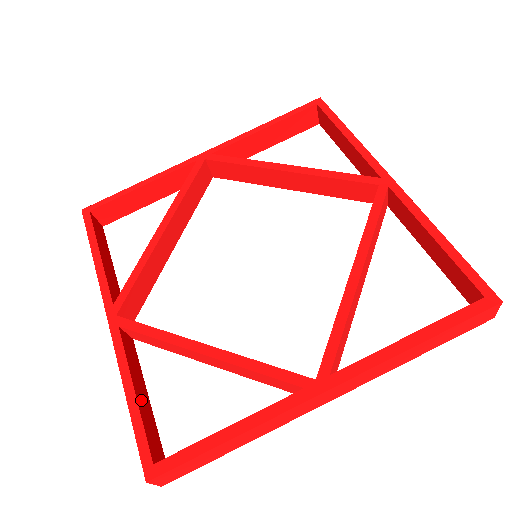
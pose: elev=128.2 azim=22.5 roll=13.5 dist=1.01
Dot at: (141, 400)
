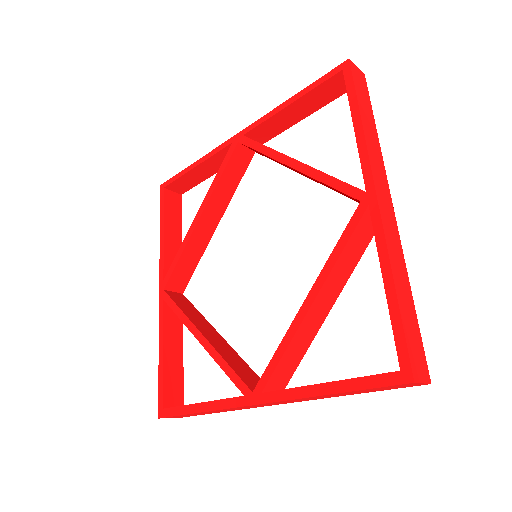
Dot at: (170, 359)
